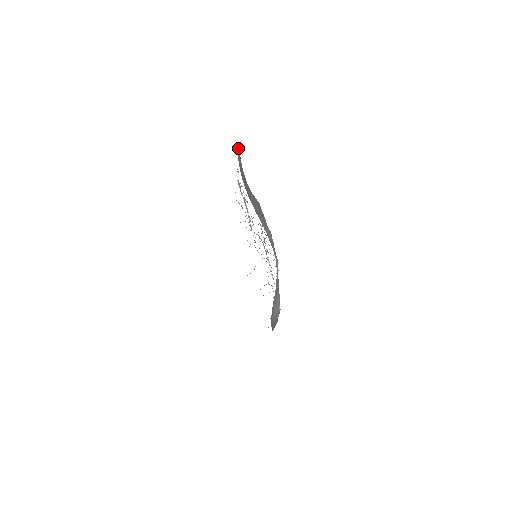
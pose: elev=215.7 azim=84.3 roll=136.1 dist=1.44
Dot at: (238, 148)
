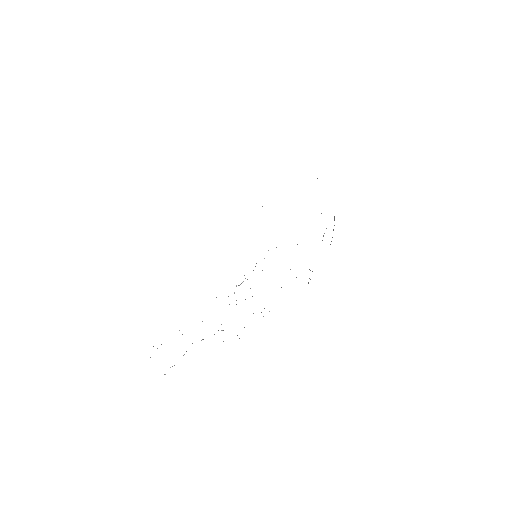
Dot at: occluded
